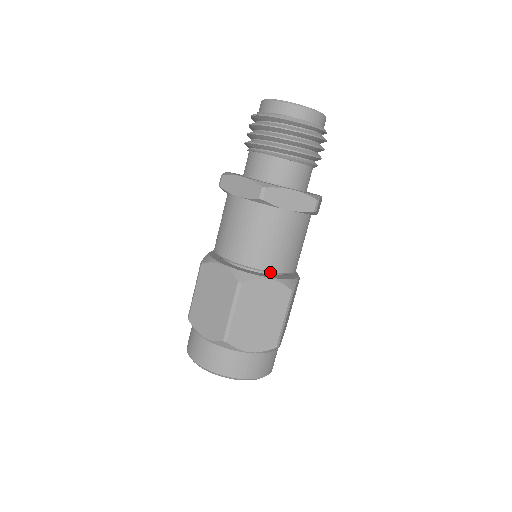
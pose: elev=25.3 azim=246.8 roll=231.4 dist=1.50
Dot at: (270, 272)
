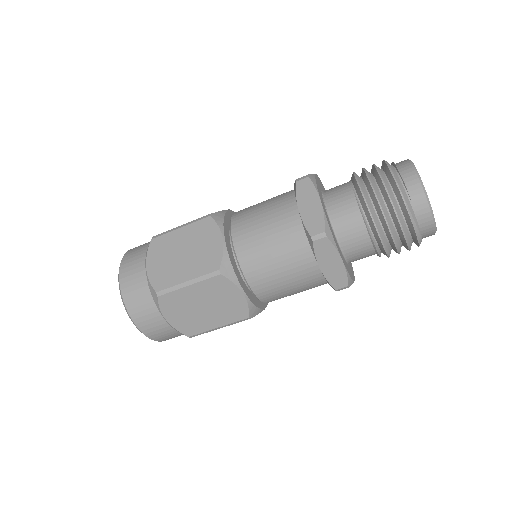
Dot at: occluded
